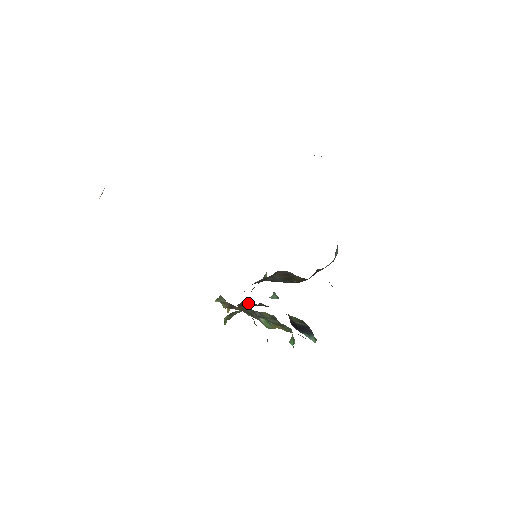
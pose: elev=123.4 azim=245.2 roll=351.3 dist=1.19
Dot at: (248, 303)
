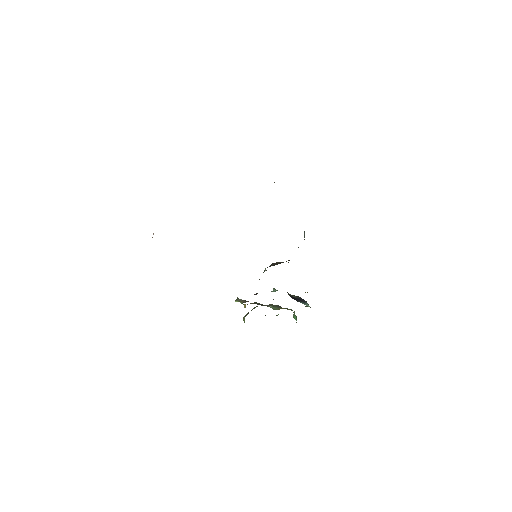
Dot at: occluded
